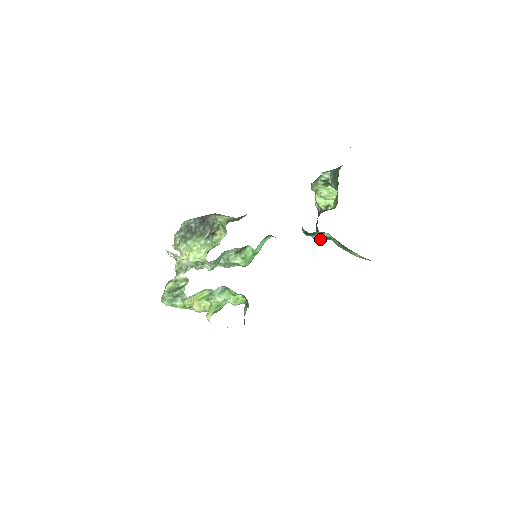
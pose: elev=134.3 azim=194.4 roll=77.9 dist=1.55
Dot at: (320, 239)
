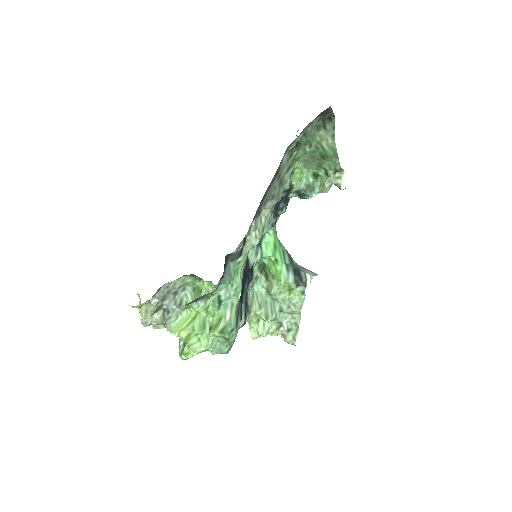
Dot at: (323, 184)
